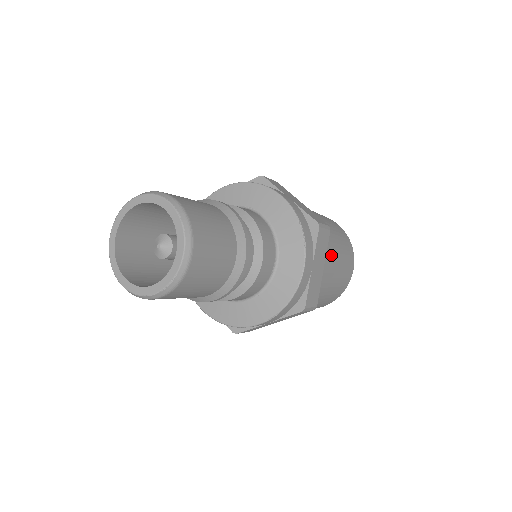
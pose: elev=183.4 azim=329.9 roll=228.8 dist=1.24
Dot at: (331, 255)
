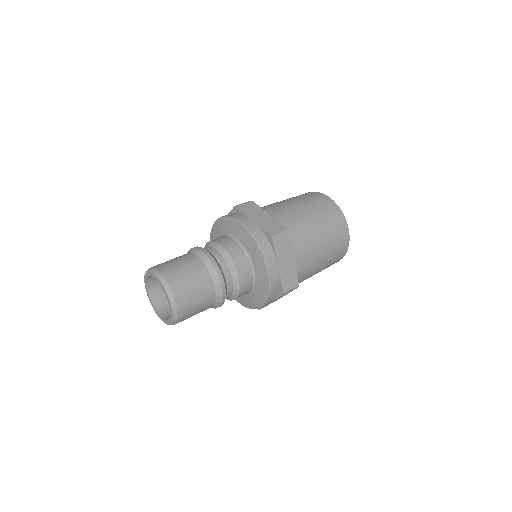
Dot at: (307, 241)
